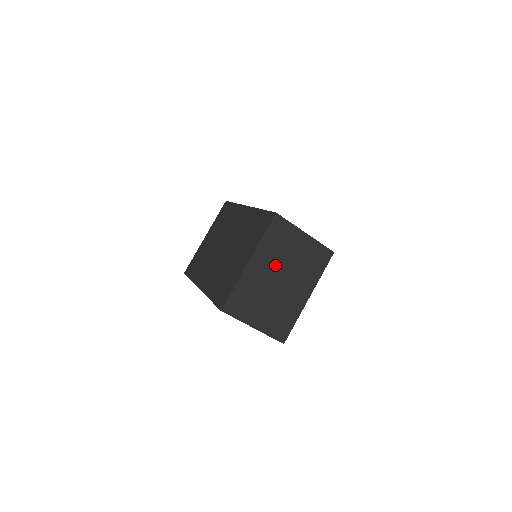
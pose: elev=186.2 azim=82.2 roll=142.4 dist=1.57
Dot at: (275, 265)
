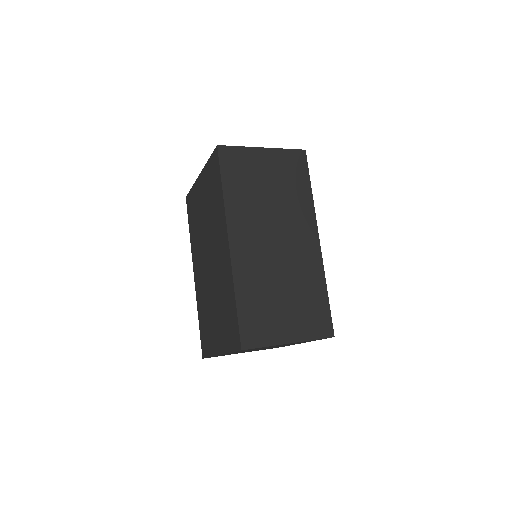
Dot at: occluded
